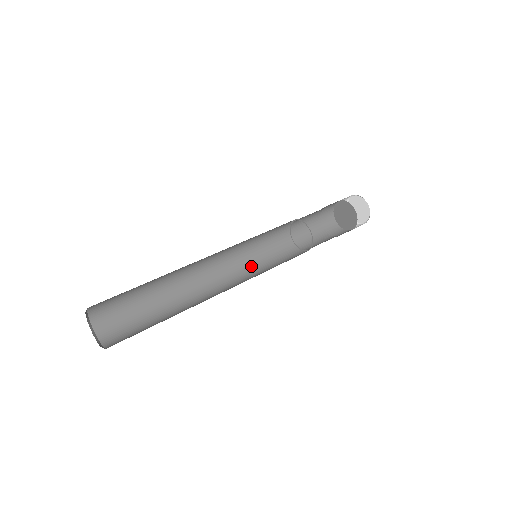
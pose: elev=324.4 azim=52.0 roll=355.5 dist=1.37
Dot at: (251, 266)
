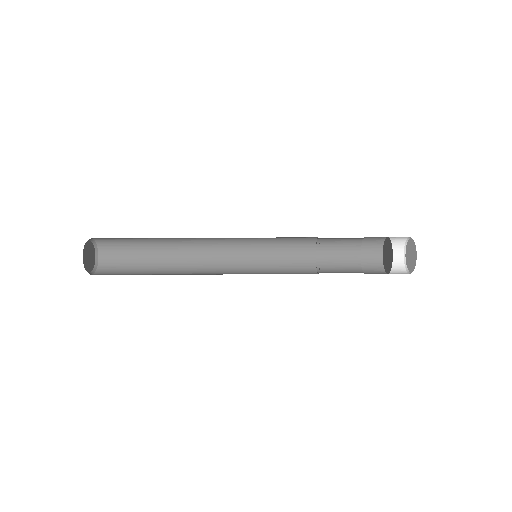
Dot at: (256, 269)
